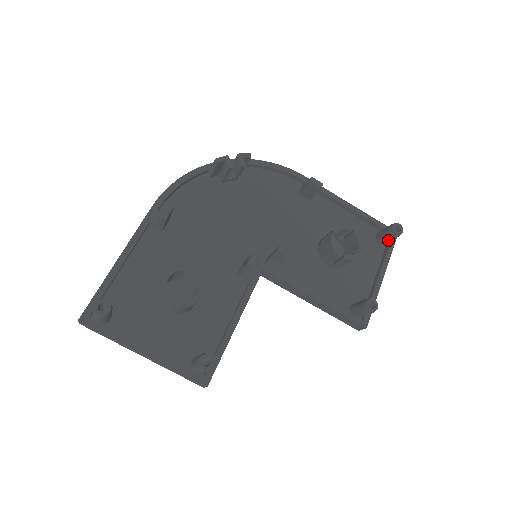
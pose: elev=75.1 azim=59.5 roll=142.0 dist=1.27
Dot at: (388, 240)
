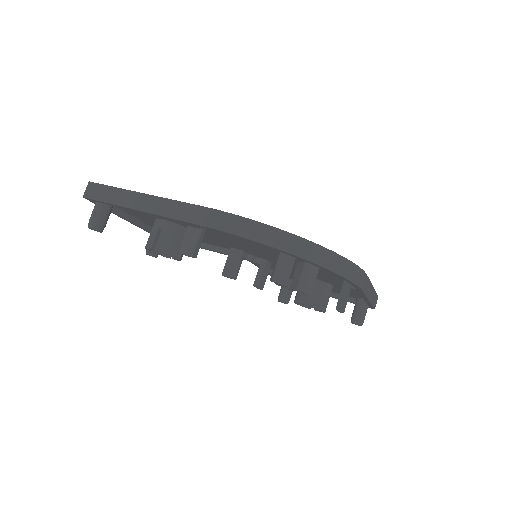
Dot at: (354, 309)
